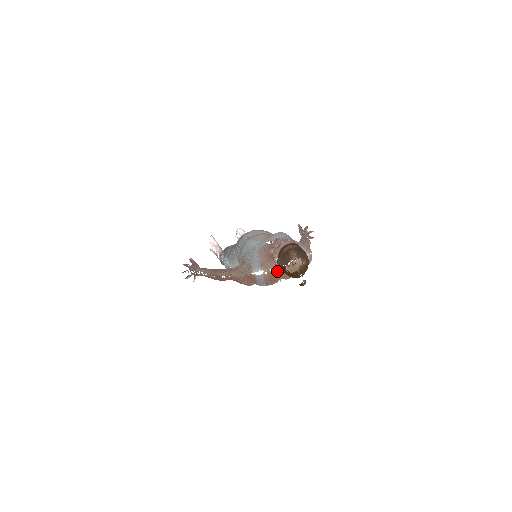
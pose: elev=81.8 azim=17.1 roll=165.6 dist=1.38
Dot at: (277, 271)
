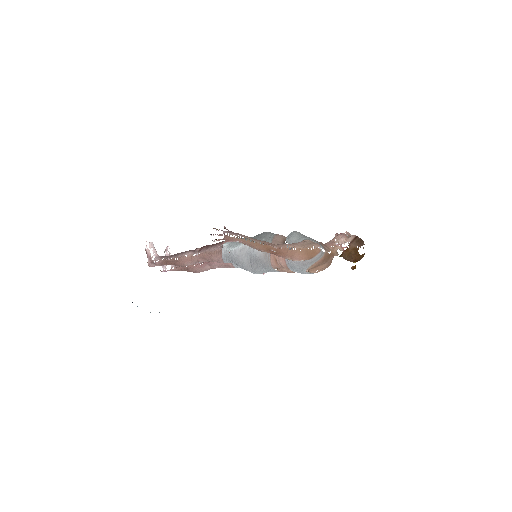
Dot at: (330, 256)
